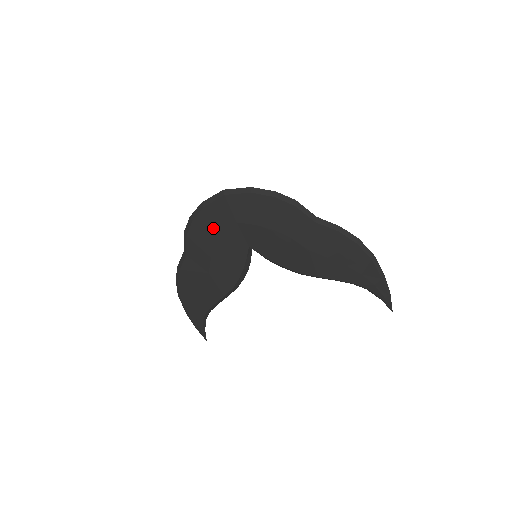
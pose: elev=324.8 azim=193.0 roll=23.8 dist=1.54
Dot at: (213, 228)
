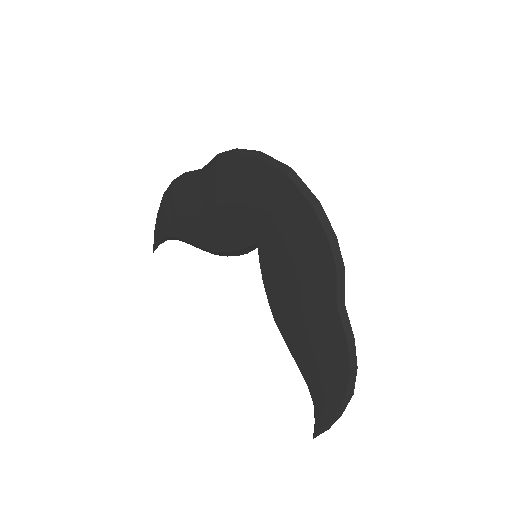
Dot at: (244, 187)
